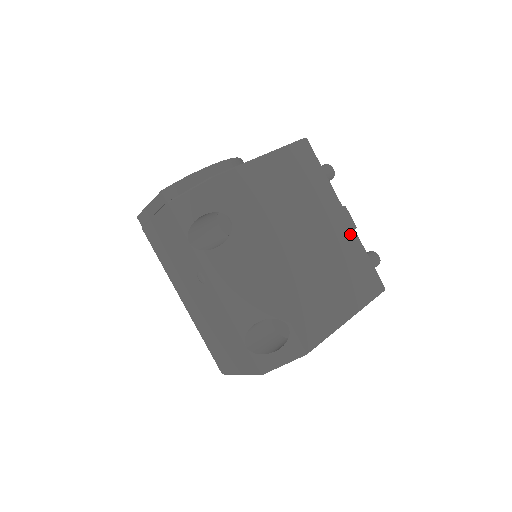
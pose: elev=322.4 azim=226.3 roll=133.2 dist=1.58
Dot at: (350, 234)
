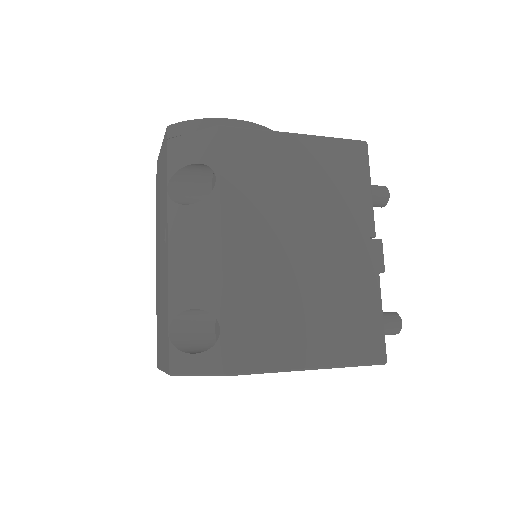
Dot at: (369, 272)
